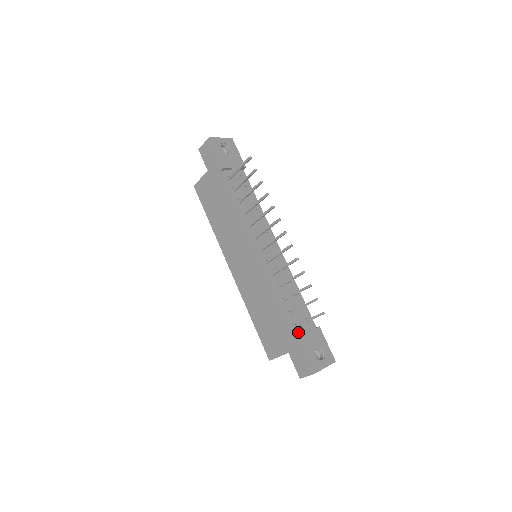
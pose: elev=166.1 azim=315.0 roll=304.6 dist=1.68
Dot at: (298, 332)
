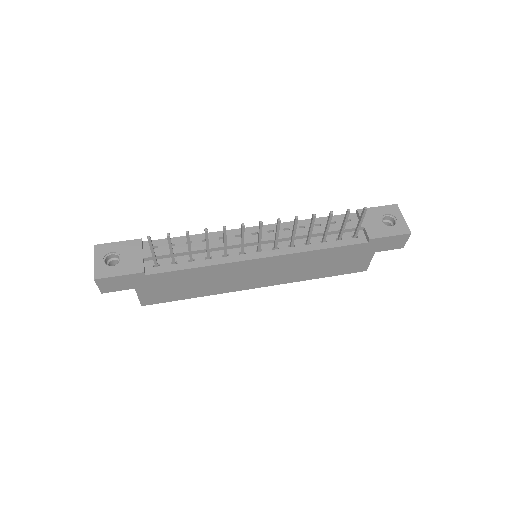
Dot at: (362, 237)
